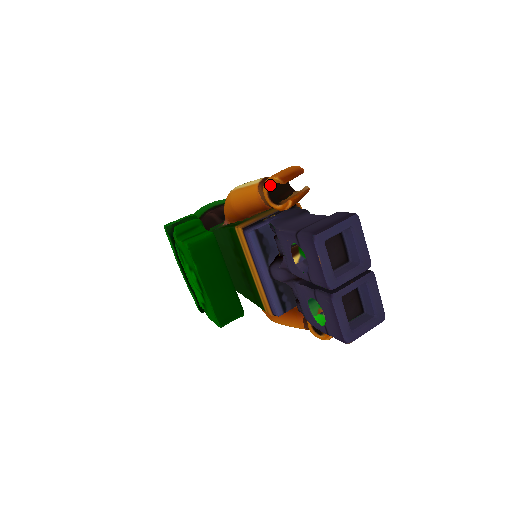
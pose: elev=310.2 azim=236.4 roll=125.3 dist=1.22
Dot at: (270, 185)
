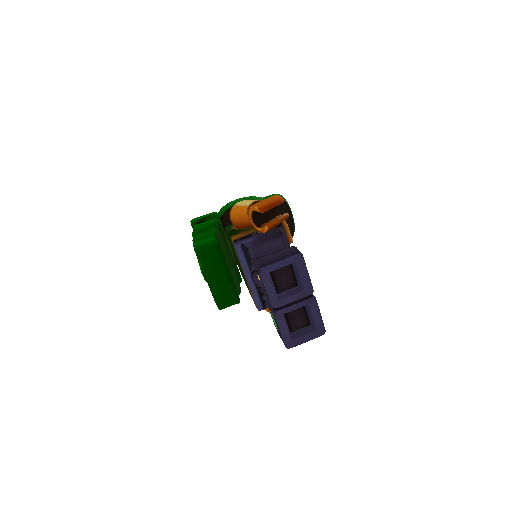
Dot at: (253, 211)
